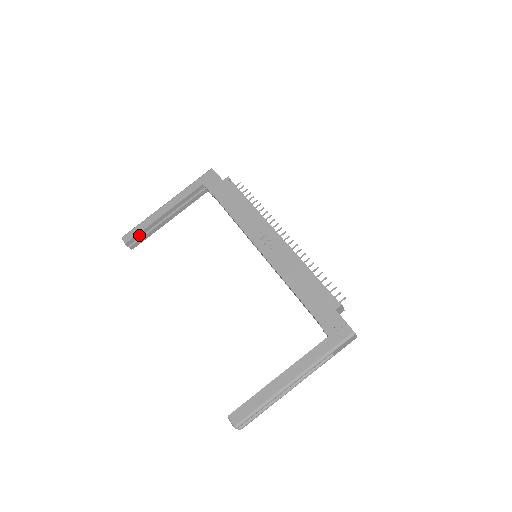
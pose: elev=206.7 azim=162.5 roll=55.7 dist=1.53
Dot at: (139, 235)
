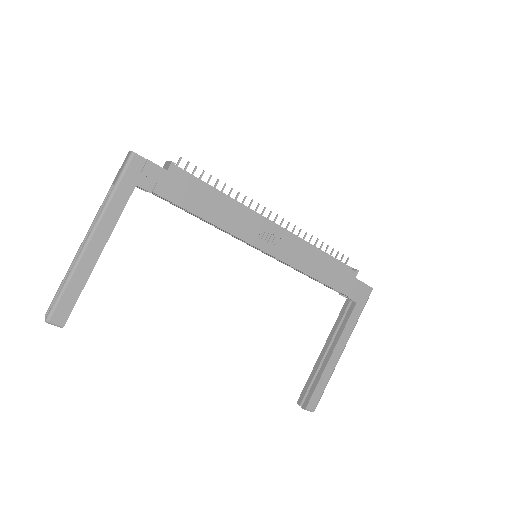
Dot at: (74, 303)
